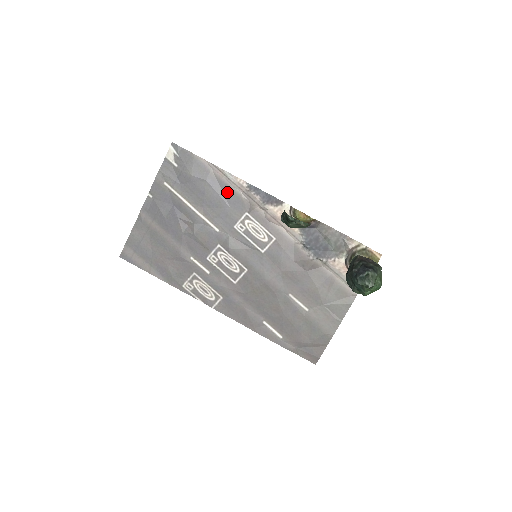
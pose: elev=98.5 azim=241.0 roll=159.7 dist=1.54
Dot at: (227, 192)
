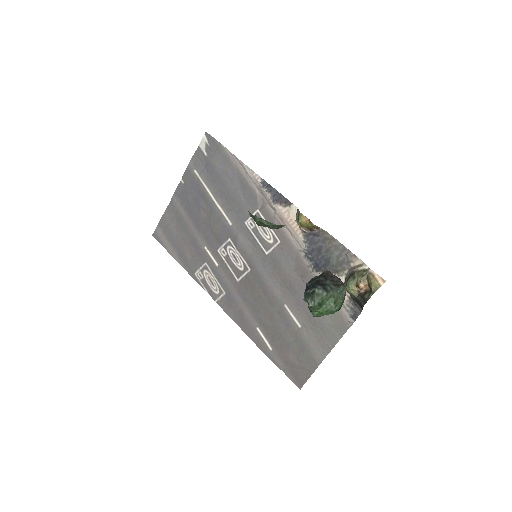
Dot at: (244, 186)
